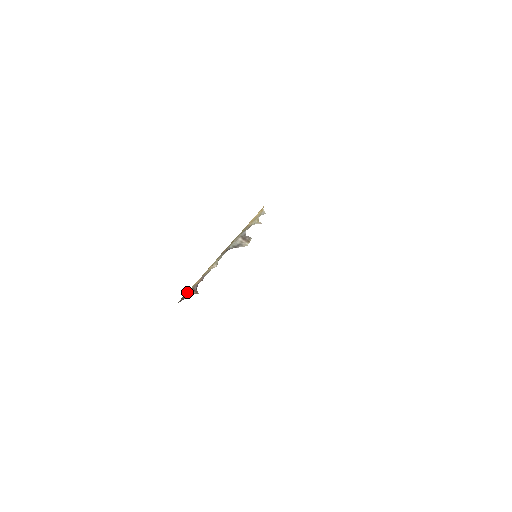
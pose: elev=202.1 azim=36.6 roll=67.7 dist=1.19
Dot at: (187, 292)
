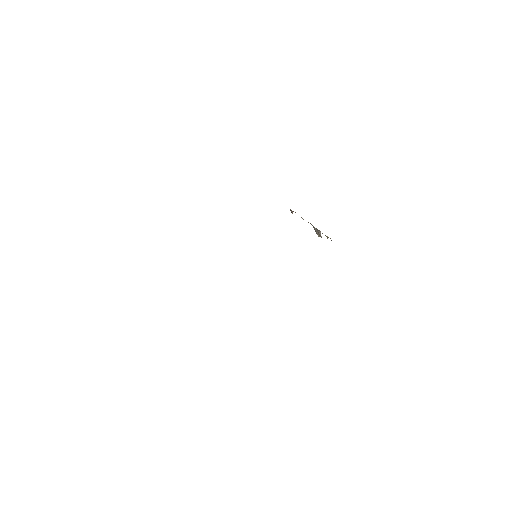
Dot at: occluded
